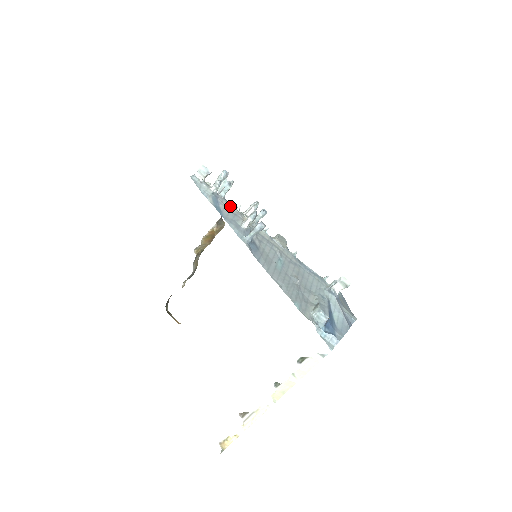
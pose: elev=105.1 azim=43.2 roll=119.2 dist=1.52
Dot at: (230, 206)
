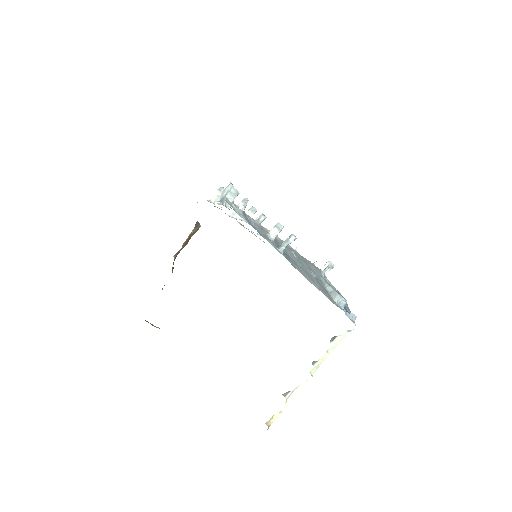
Dot at: (255, 221)
